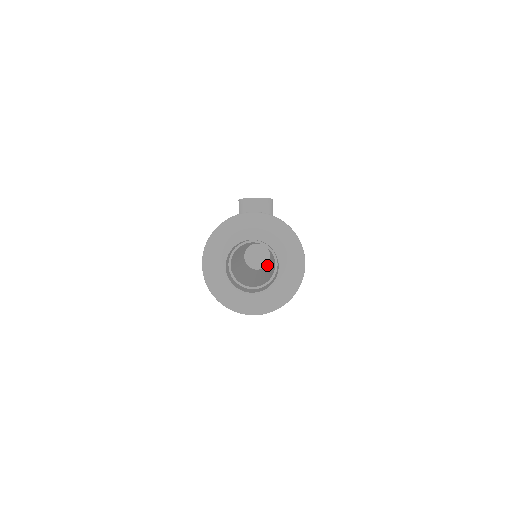
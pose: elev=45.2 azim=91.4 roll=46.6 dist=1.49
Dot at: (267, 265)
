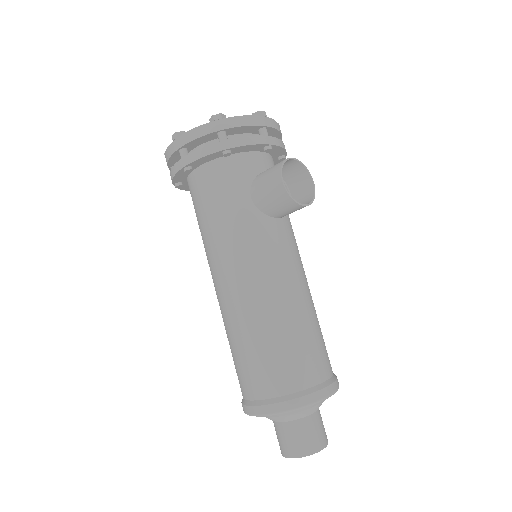
Dot at: occluded
